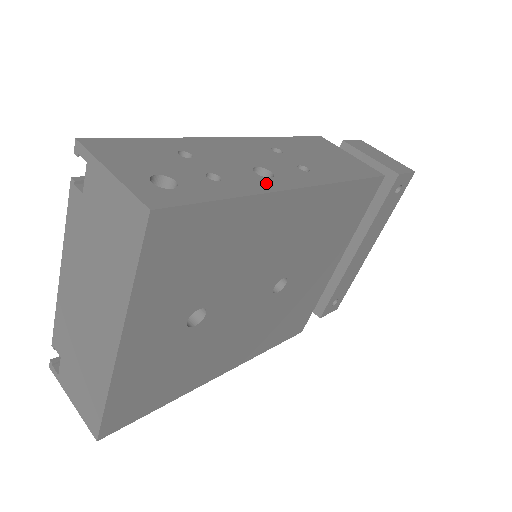
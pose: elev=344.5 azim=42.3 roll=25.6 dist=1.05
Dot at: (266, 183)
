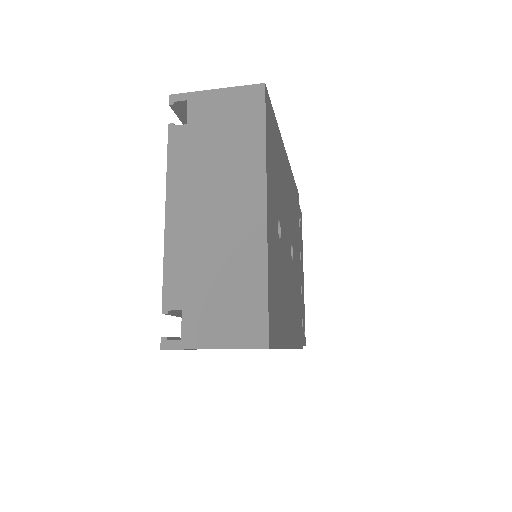
Dot at: occluded
